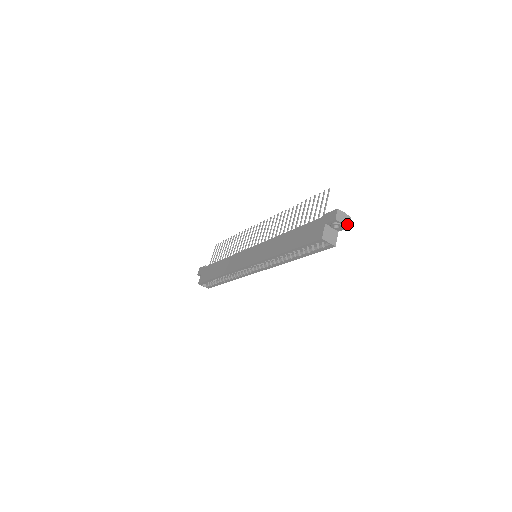
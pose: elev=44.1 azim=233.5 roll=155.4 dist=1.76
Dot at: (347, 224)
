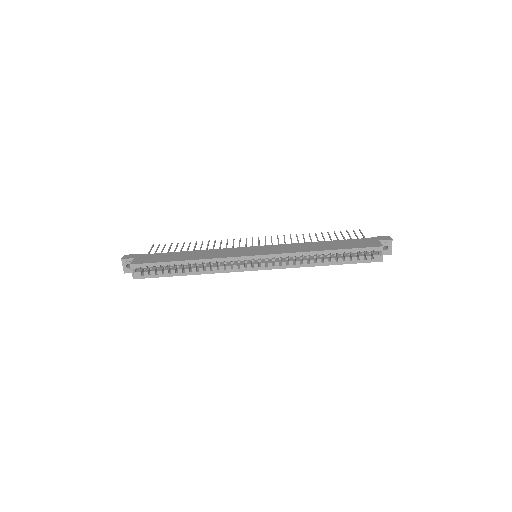
Dot at: (391, 251)
